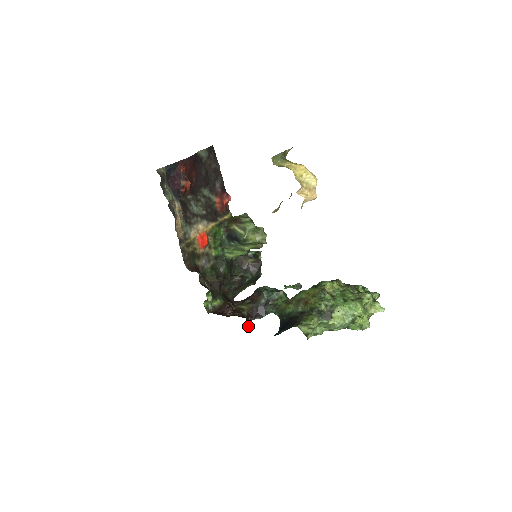
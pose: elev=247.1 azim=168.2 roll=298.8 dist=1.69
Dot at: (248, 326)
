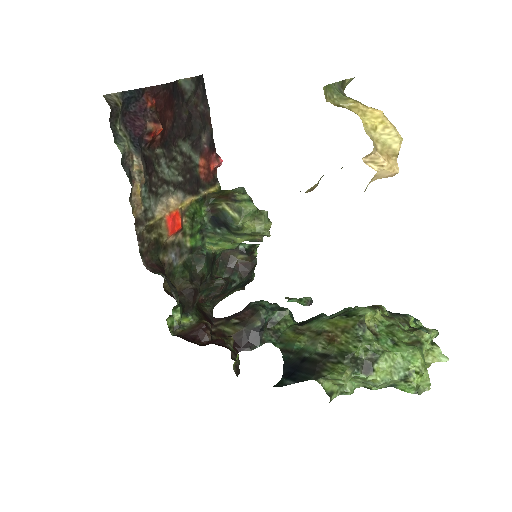
Dot at: (234, 365)
